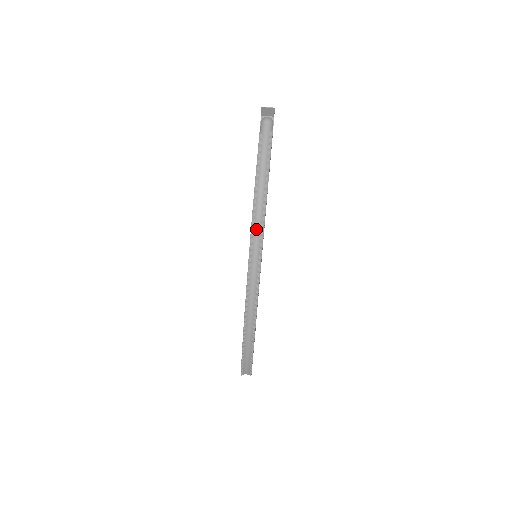
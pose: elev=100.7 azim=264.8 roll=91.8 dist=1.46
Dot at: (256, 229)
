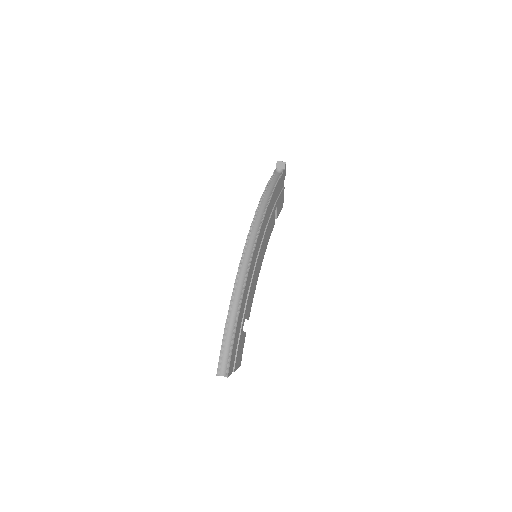
Dot at: (260, 213)
